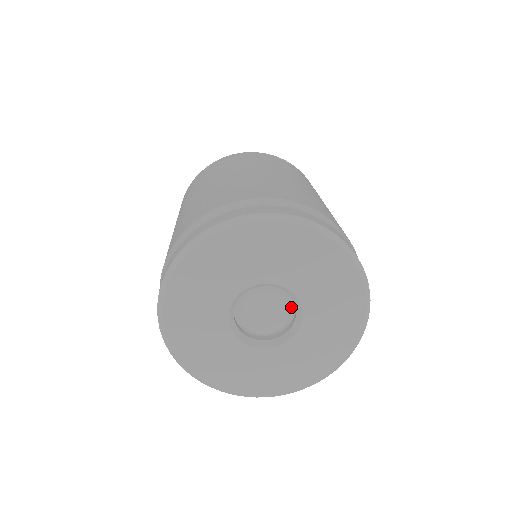
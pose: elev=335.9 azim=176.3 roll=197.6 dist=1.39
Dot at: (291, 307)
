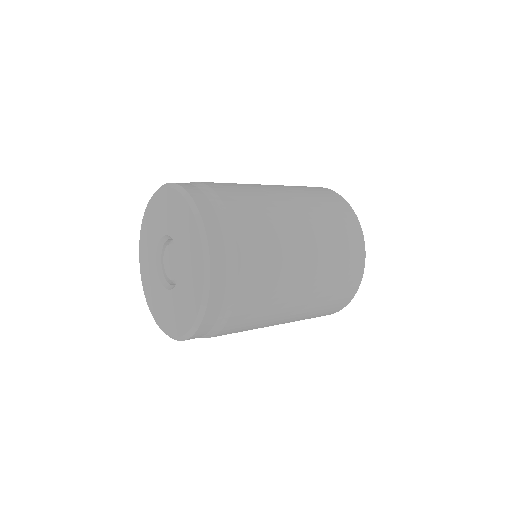
Dot at: occluded
